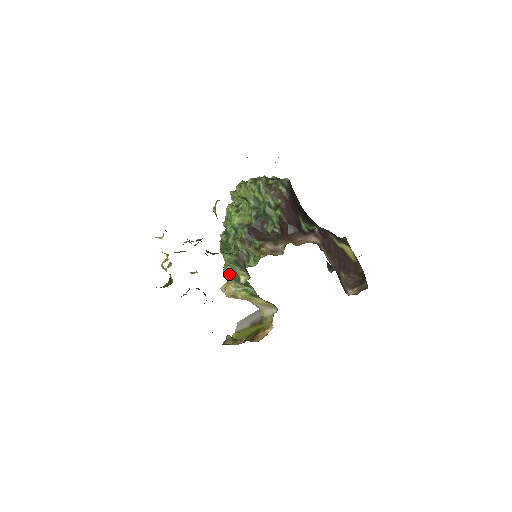
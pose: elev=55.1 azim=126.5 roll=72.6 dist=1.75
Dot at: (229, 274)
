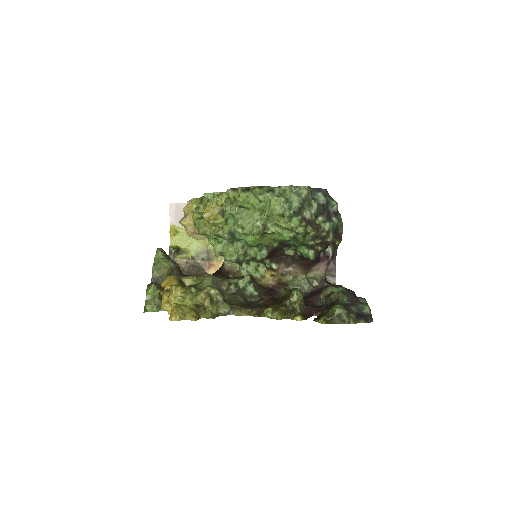
Dot at: (205, 234)
